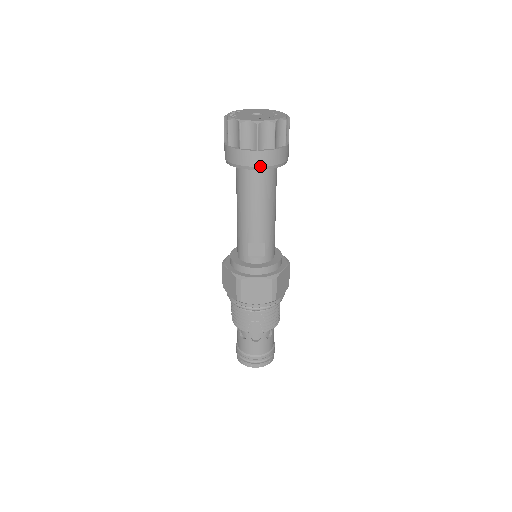
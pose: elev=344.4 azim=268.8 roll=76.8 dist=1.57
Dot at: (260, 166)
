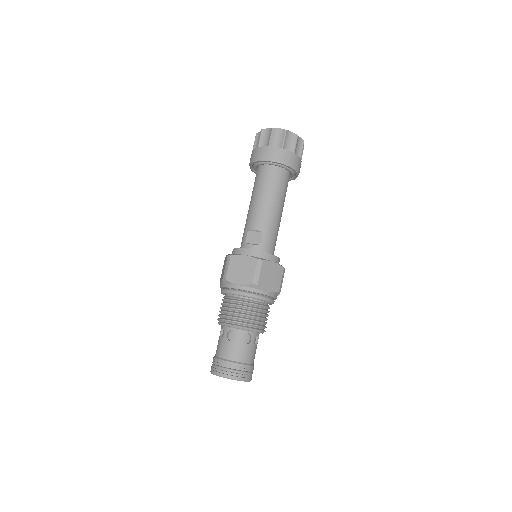
Dot at: (268, 158)
